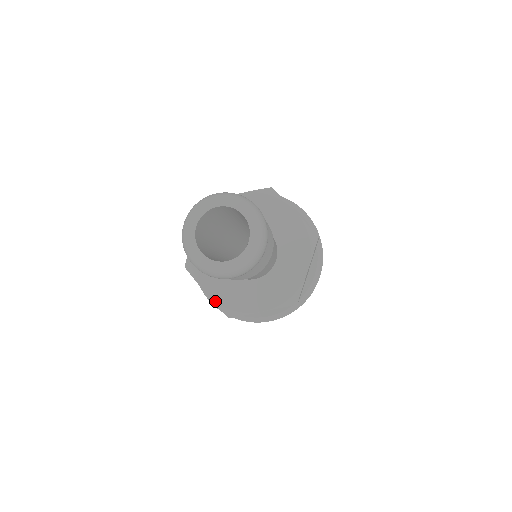
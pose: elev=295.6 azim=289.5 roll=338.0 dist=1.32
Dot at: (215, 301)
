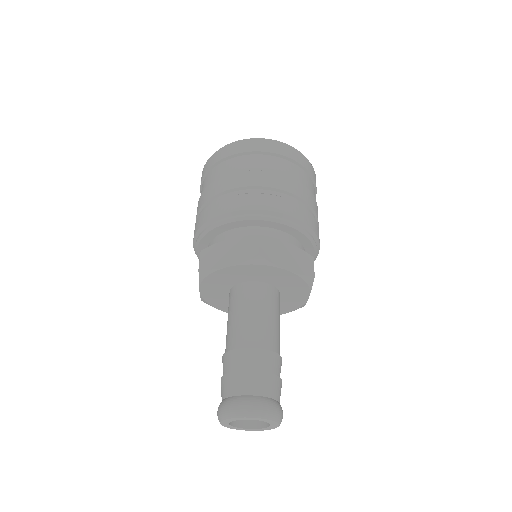
Dot at: occluded
